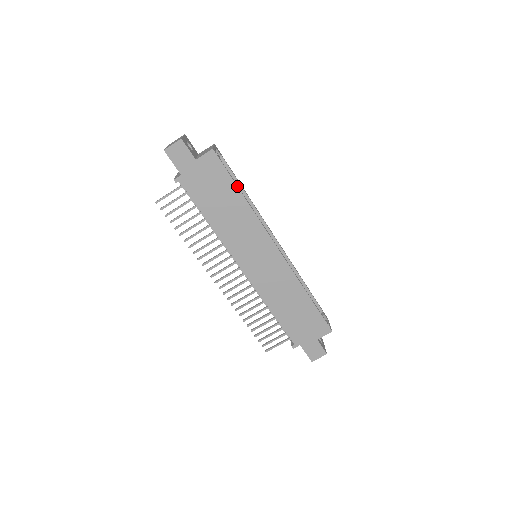
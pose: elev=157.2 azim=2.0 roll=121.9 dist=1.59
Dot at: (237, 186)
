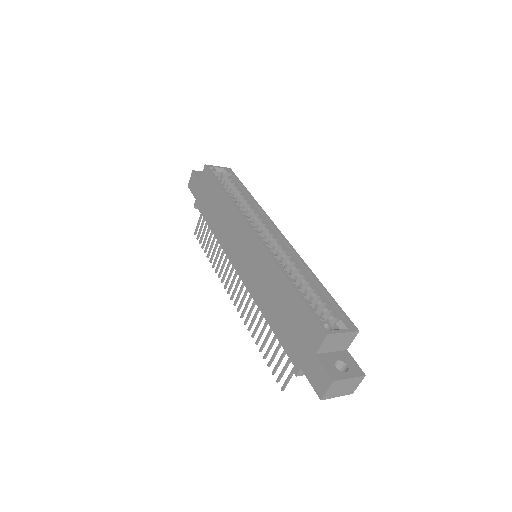
Dot at: (220, 185)
